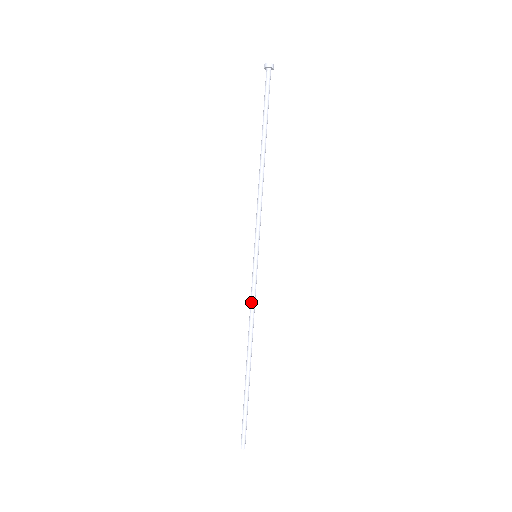
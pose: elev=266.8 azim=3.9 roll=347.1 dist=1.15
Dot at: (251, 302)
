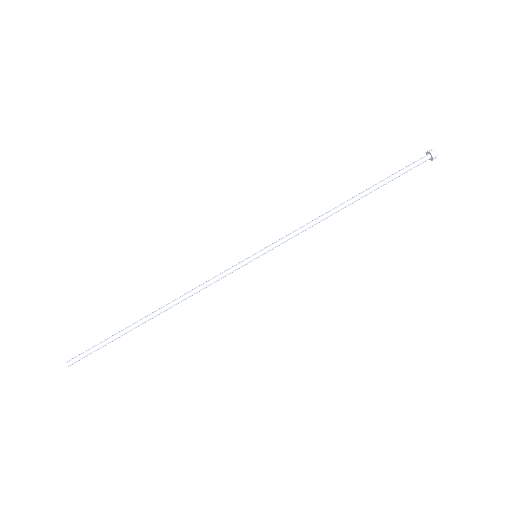
Dot at: (211, 280)
